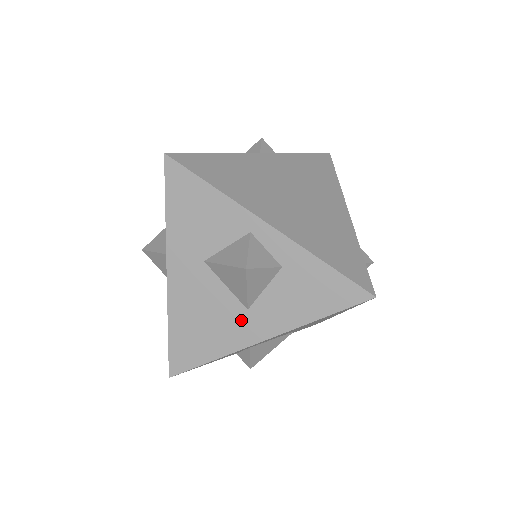
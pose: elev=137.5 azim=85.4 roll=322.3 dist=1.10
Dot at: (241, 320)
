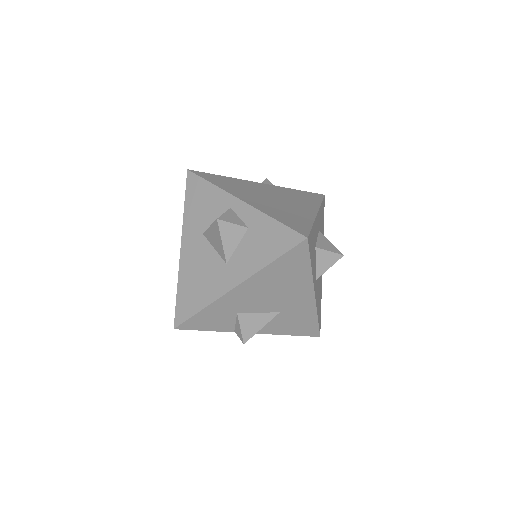
Dot at: (222, 273)
